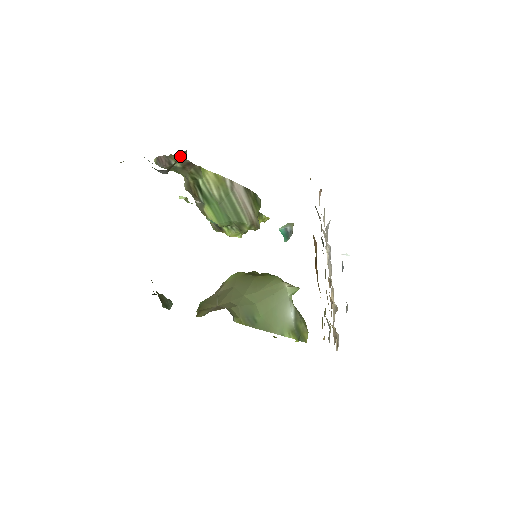
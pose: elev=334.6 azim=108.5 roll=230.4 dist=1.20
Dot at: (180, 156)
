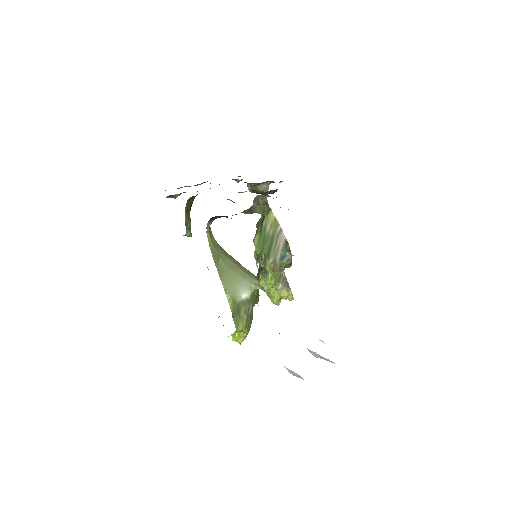
Dot at: (263, 186)
